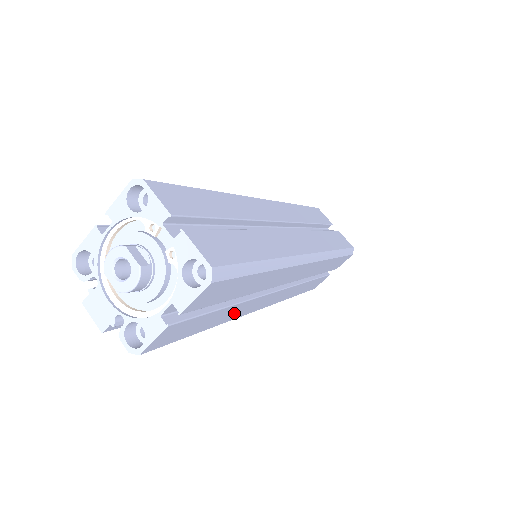
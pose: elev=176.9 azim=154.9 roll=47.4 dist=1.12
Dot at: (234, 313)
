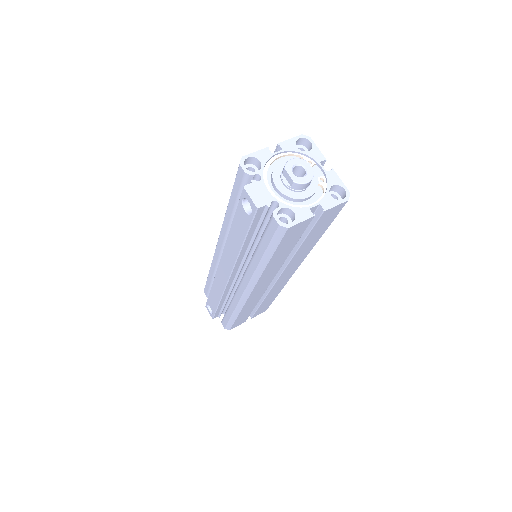
Dot at: (272, 268)
